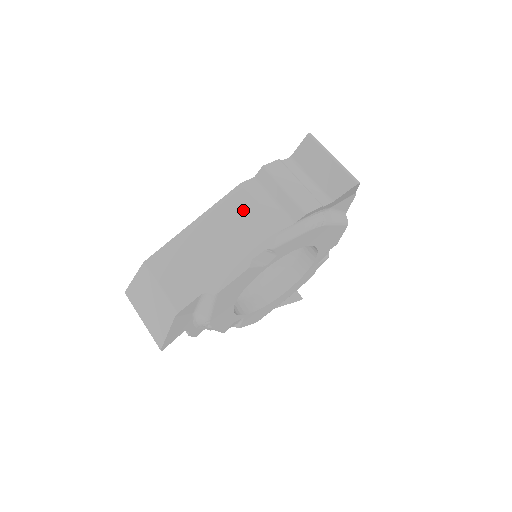
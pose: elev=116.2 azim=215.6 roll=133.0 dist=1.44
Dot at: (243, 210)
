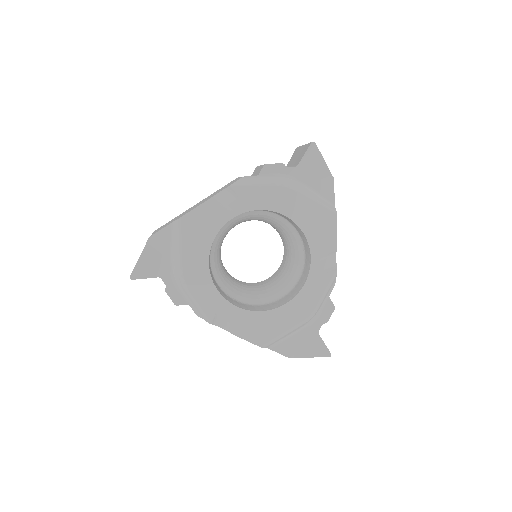
Dot at: occluded
